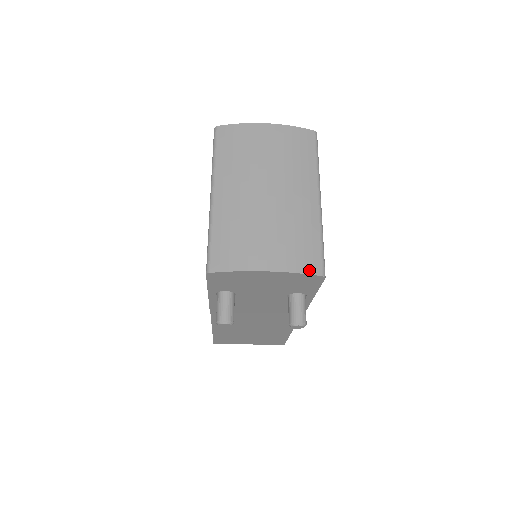
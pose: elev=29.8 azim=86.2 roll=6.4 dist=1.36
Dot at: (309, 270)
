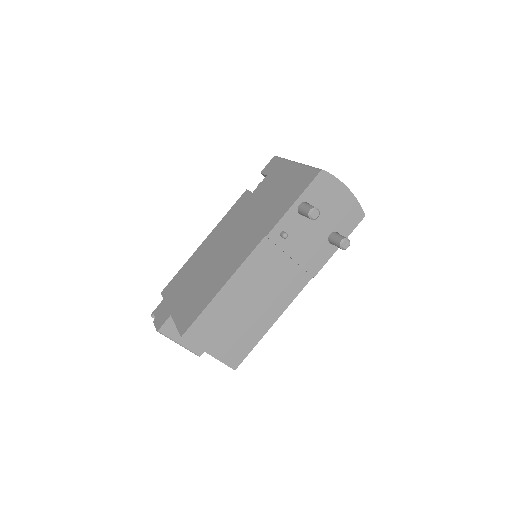
Dot at: (360, 206)
